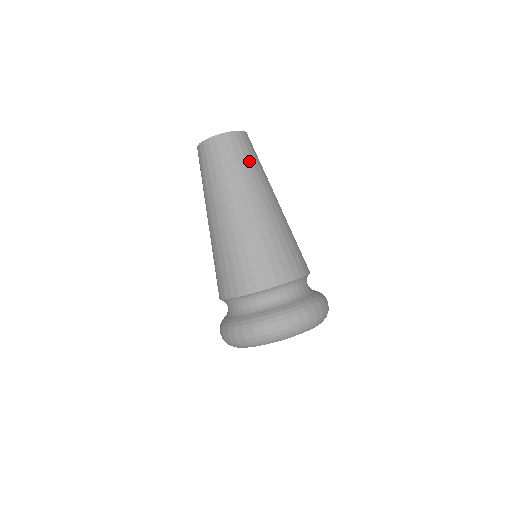
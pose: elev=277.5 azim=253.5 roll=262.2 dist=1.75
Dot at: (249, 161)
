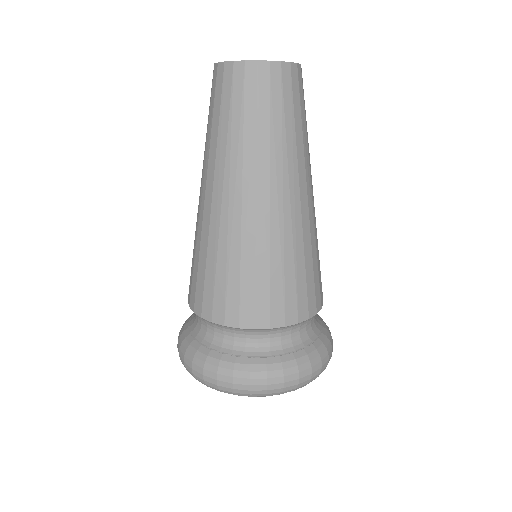
Dot at: (289, 122)
